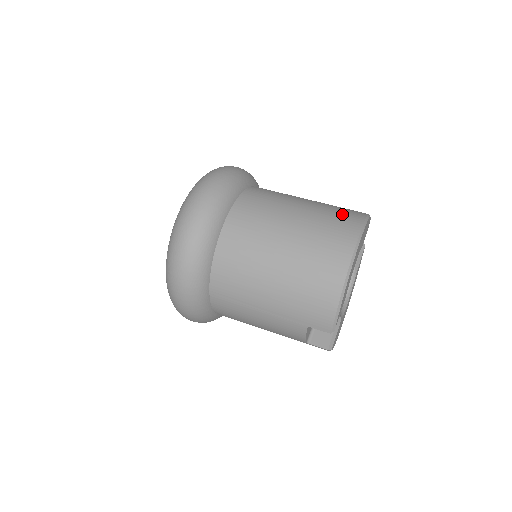
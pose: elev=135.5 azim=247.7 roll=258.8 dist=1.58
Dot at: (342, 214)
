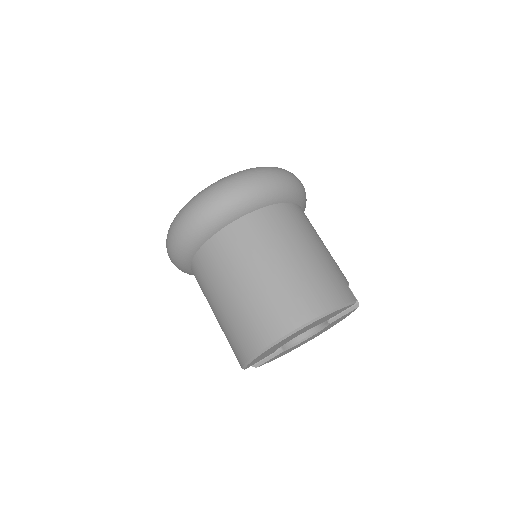
Dot at: (305, 297)
